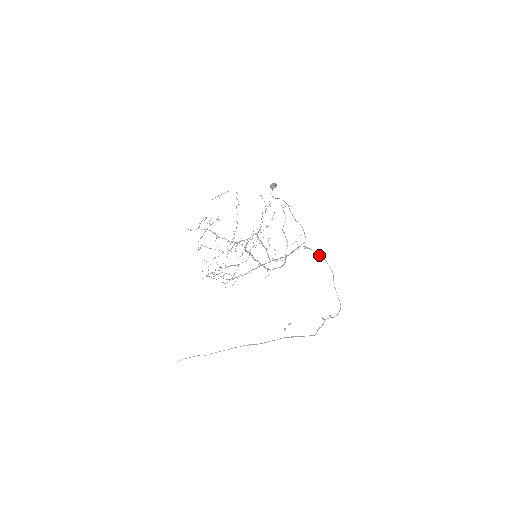
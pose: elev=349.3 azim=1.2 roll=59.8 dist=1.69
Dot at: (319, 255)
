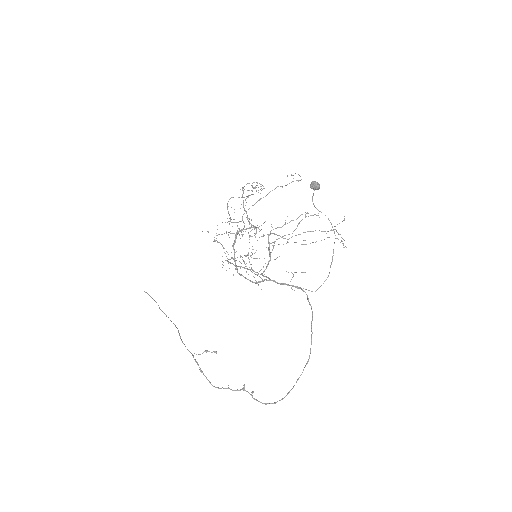
Dot at: occluded
